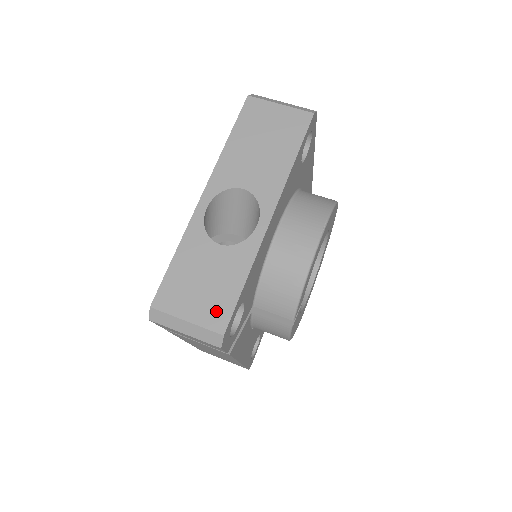
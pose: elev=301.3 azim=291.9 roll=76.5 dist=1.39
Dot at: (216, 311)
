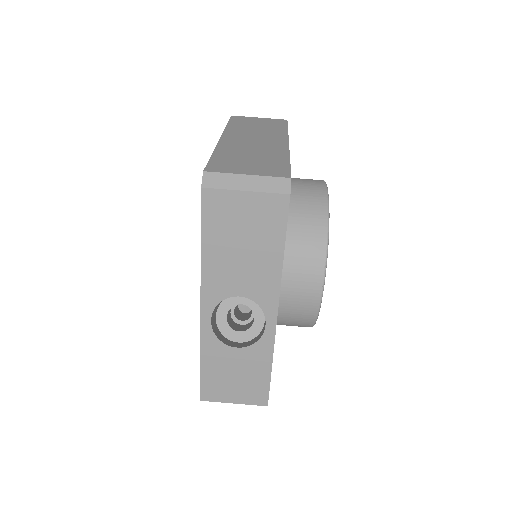
Dot at: (255, 393)
